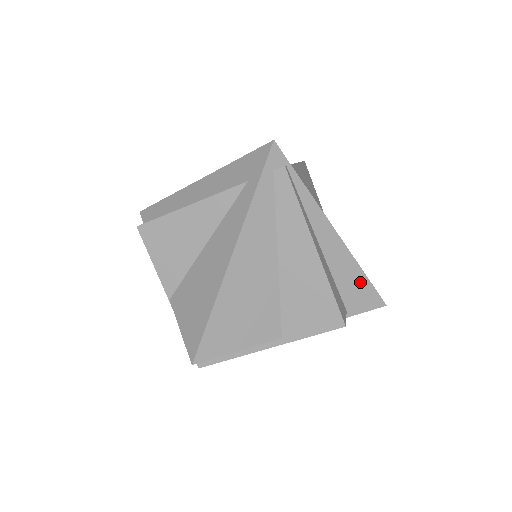
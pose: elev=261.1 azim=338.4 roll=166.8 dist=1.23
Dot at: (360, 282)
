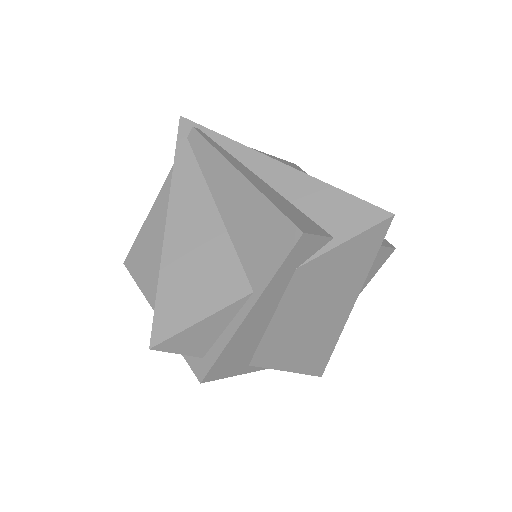
Dot at: (337, 200)
